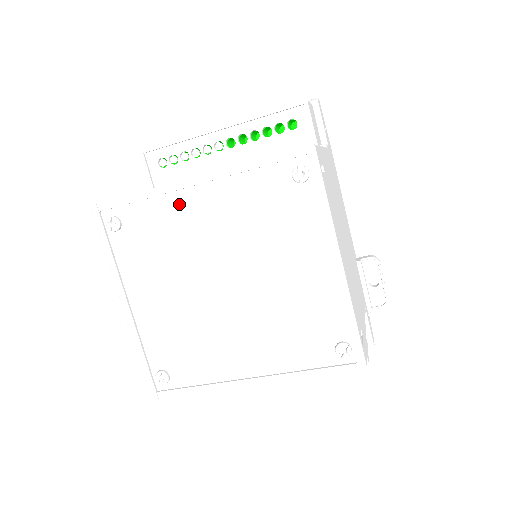
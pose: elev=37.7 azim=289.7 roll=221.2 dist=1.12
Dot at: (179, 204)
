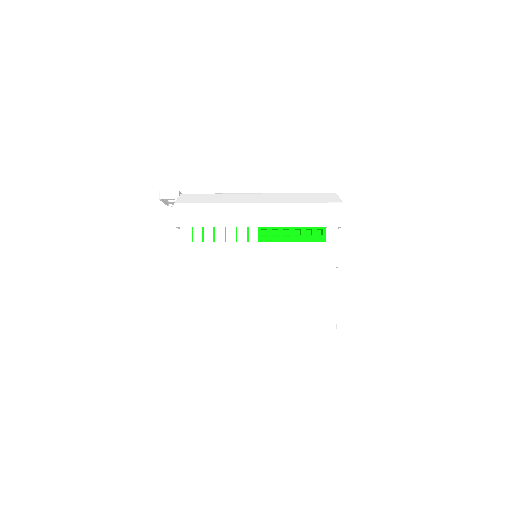
Dot at: occluded
